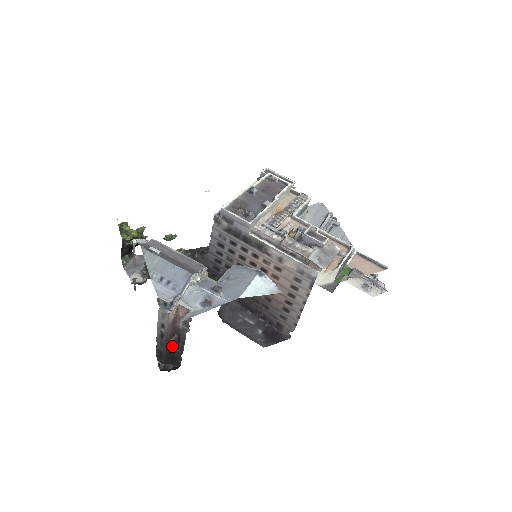
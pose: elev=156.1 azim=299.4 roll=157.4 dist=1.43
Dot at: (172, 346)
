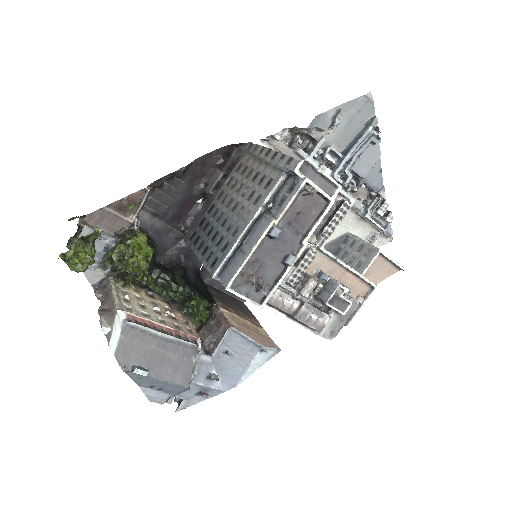
Dot at: occluded
